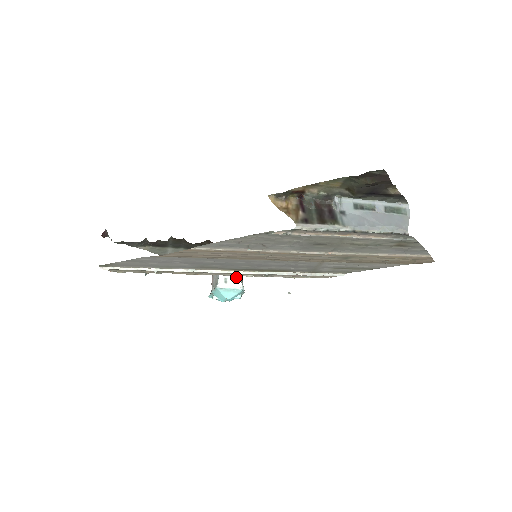
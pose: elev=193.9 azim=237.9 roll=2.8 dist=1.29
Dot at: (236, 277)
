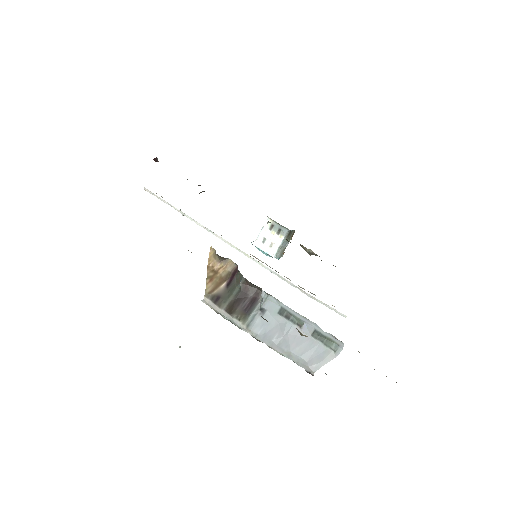
Dot at: (275, 242)
